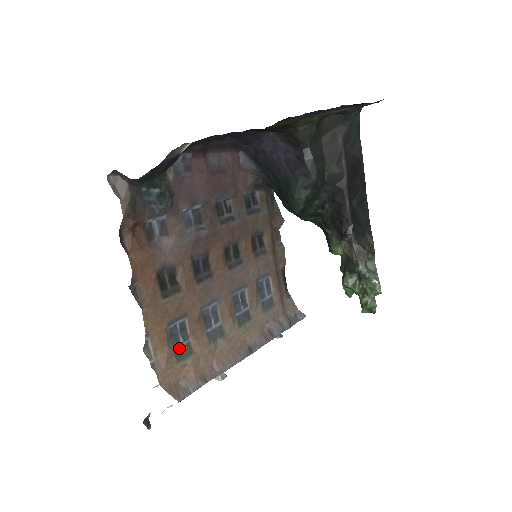
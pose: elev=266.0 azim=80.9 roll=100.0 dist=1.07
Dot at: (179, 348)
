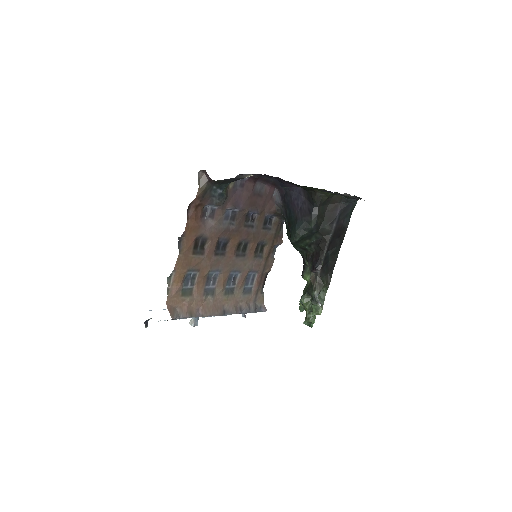
Dot at: (186, 288)
